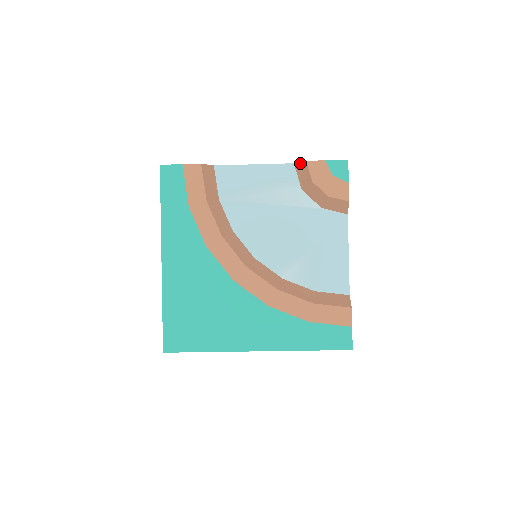
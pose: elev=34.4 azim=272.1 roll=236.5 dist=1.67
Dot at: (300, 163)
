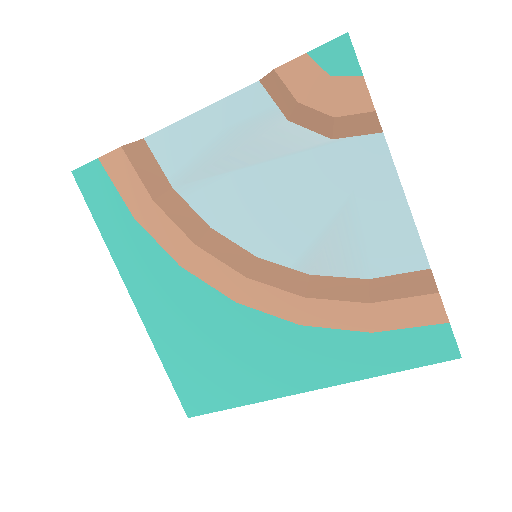
Dot at: (267, 77)
